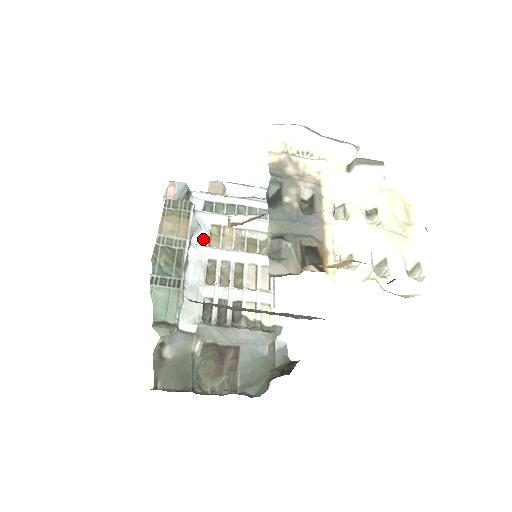
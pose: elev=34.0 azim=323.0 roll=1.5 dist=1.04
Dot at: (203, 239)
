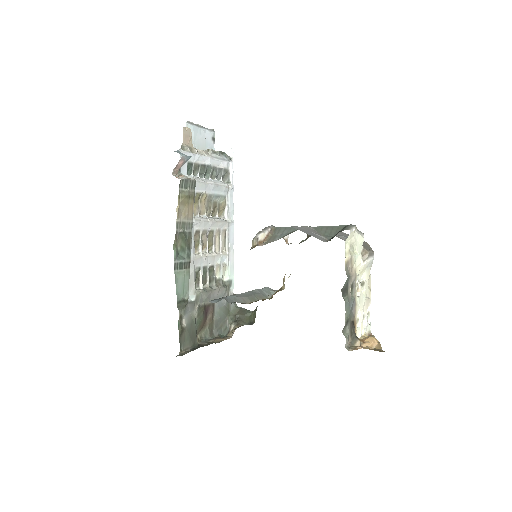
Dot at: occluded
